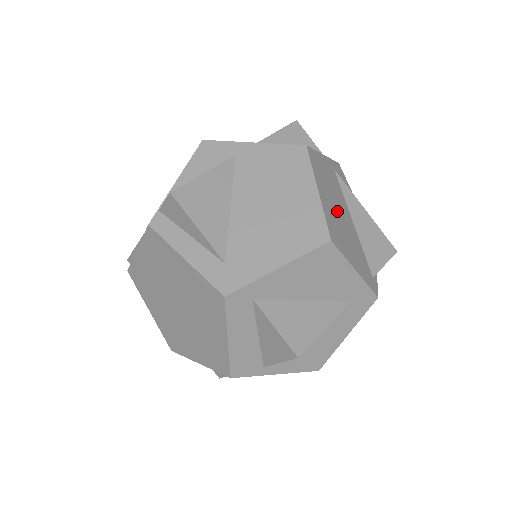
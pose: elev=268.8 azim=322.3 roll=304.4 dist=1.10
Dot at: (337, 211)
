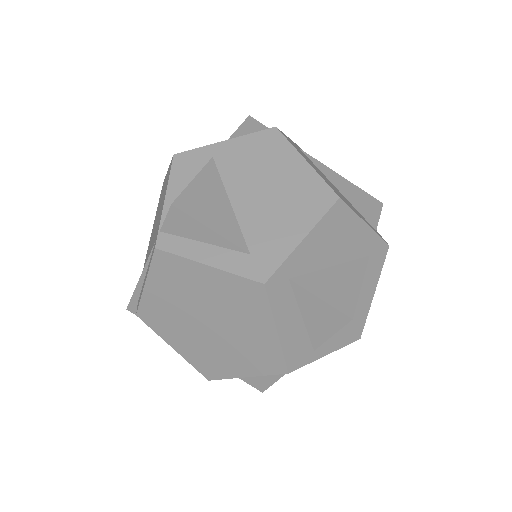
Dot at: (325, 178)
